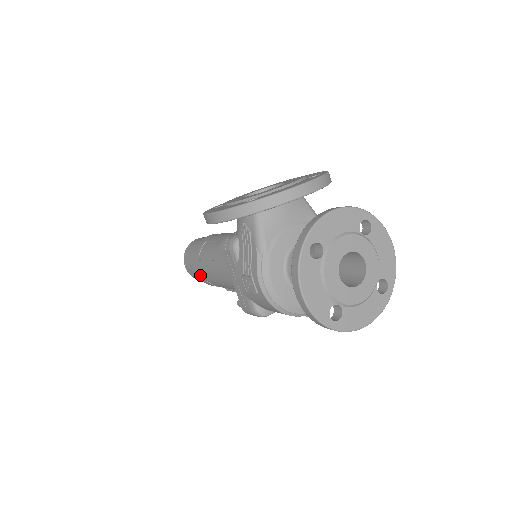
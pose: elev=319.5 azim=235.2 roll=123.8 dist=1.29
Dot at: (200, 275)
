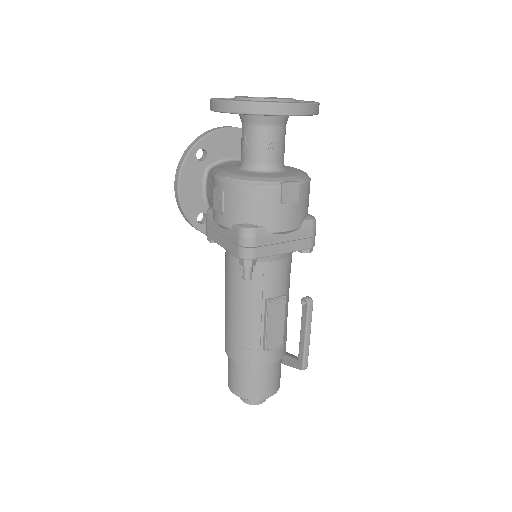
Dot at: (232, 350)
